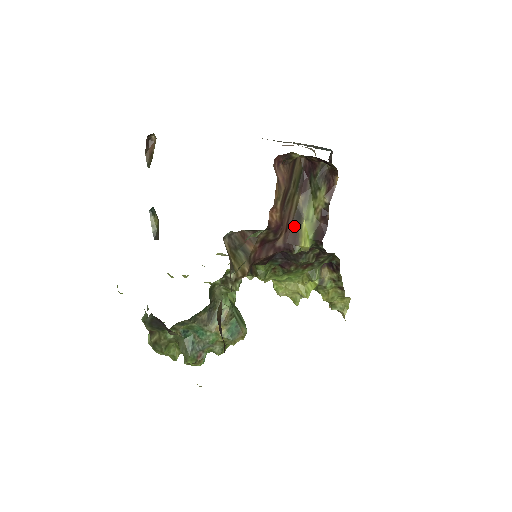
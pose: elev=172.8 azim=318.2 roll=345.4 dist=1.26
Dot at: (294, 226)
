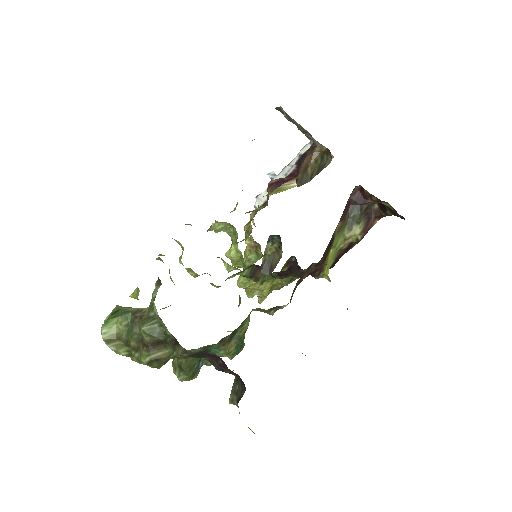
Dot at: (326, 252)
